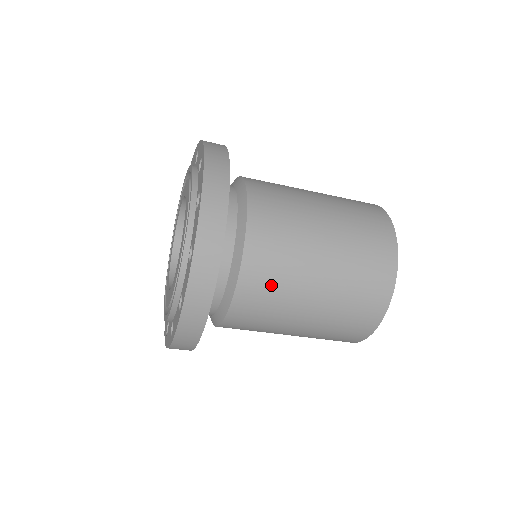
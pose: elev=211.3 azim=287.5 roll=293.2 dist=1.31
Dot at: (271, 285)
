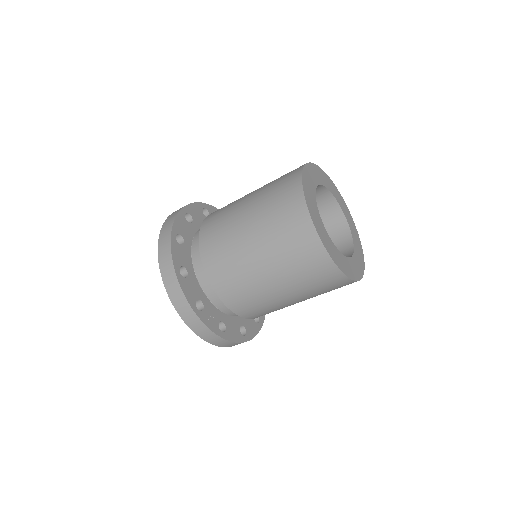
Dot at: (228, 270)
